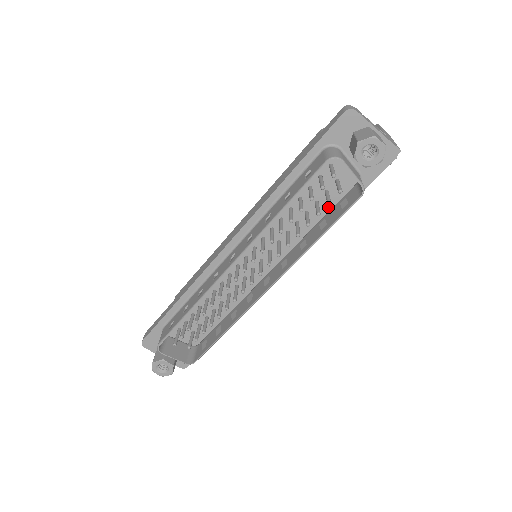
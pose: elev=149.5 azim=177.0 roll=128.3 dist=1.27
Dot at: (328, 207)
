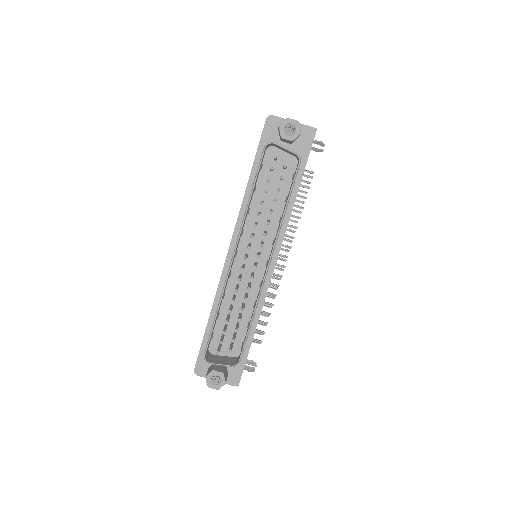
Dot at: (288, 190)
